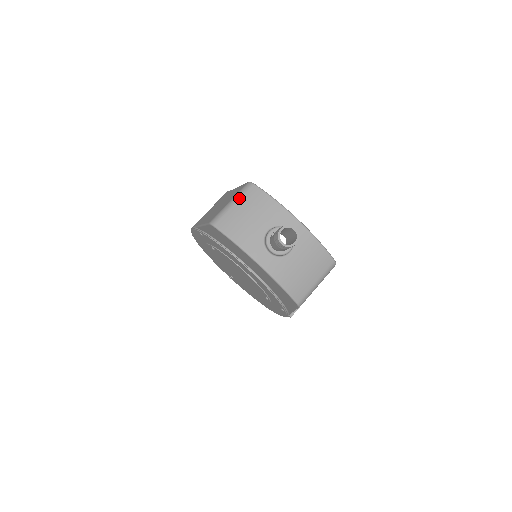
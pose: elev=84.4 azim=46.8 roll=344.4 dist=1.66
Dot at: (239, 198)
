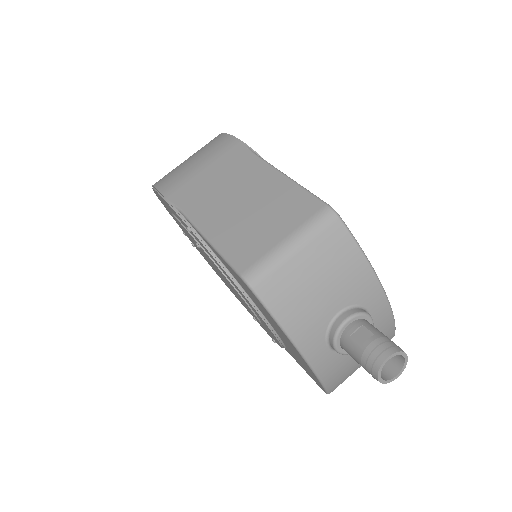
Dot at: (308, 241)
